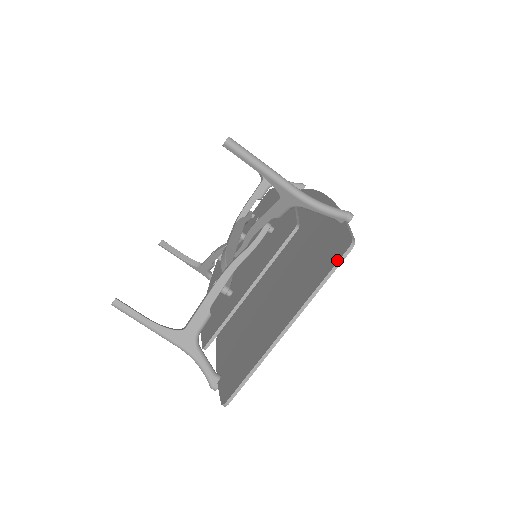
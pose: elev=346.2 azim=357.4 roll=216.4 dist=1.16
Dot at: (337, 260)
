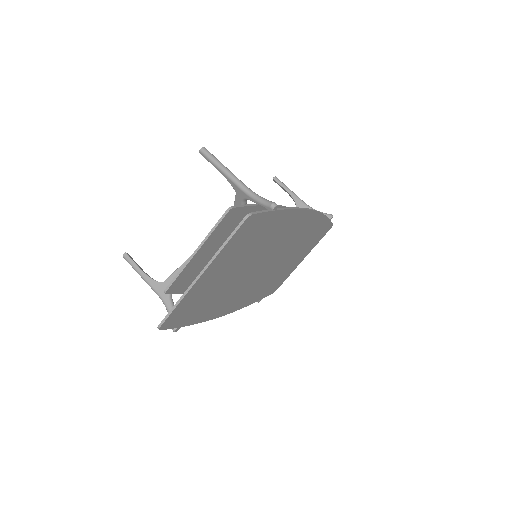
Dot at: (237, 226)
